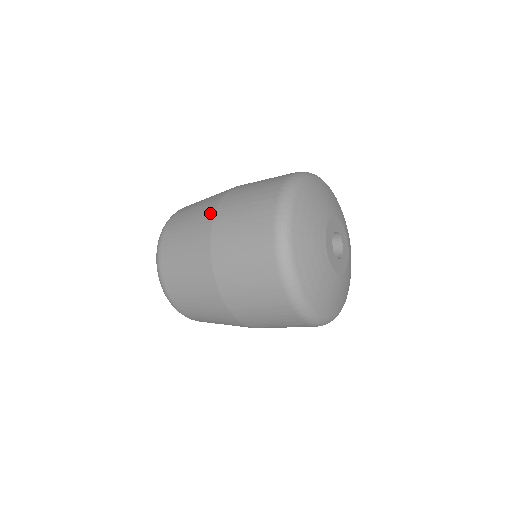
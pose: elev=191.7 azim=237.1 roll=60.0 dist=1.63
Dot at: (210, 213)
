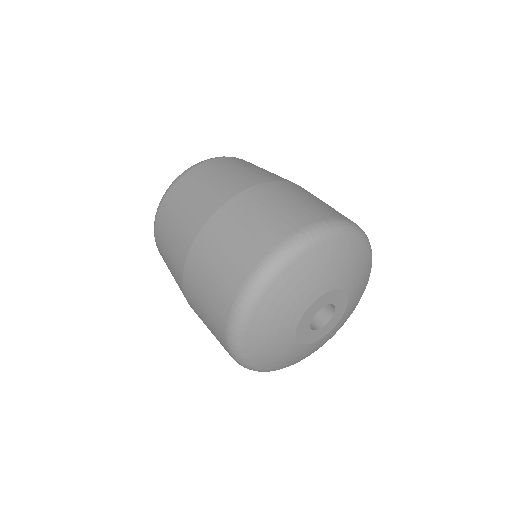
Dot at: (186, 244)
